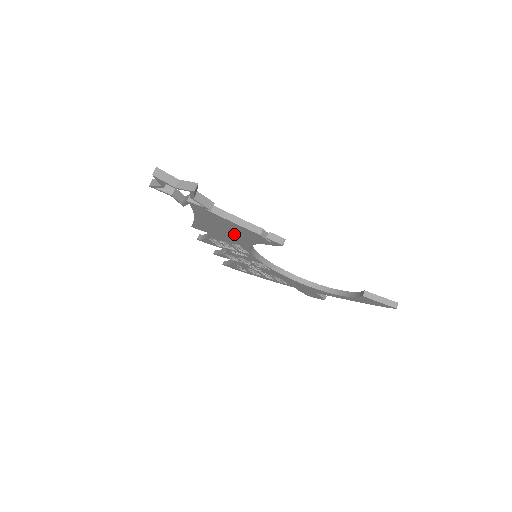
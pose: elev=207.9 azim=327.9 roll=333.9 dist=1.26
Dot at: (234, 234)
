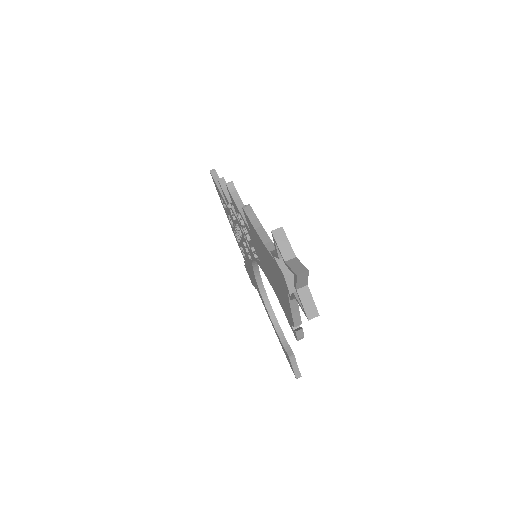
Dot at: (273, 279)
